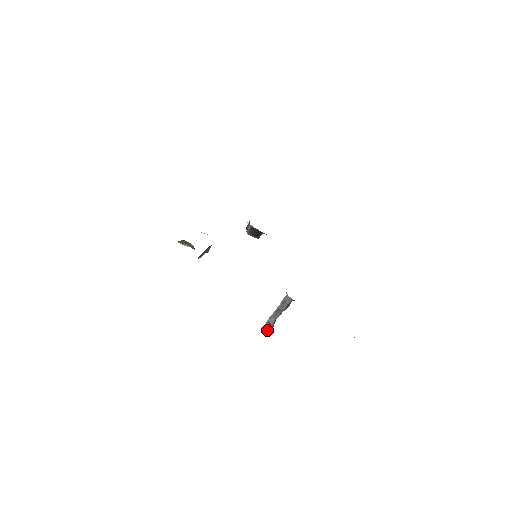
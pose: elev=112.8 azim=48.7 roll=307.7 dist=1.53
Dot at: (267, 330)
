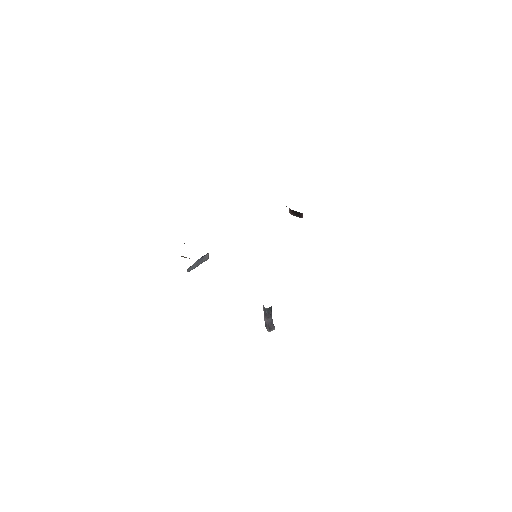
Dot at: (266, 328)
